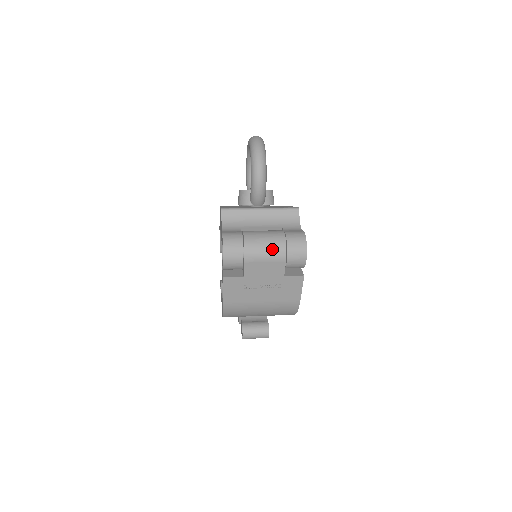
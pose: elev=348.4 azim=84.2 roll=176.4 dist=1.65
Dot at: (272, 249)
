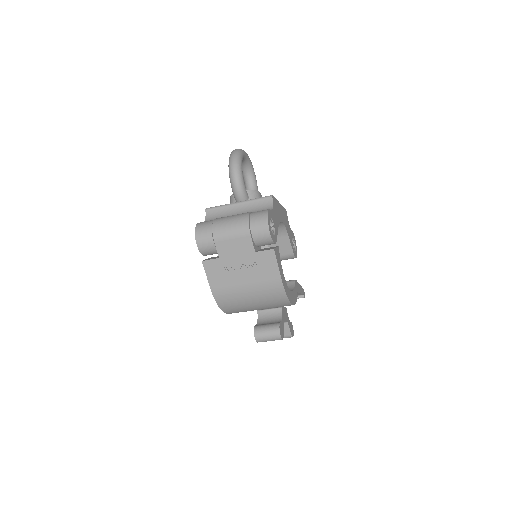
Dot at: (236, 226)
